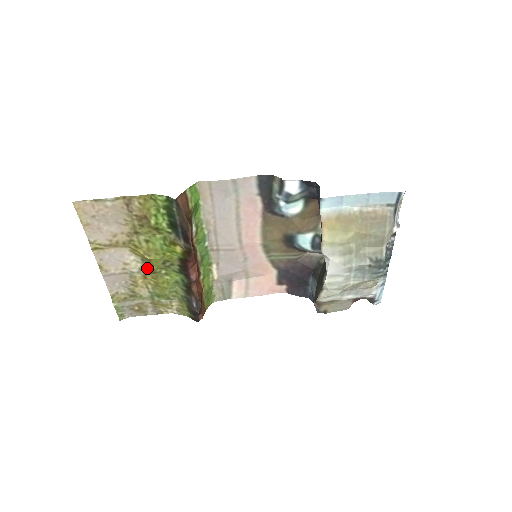
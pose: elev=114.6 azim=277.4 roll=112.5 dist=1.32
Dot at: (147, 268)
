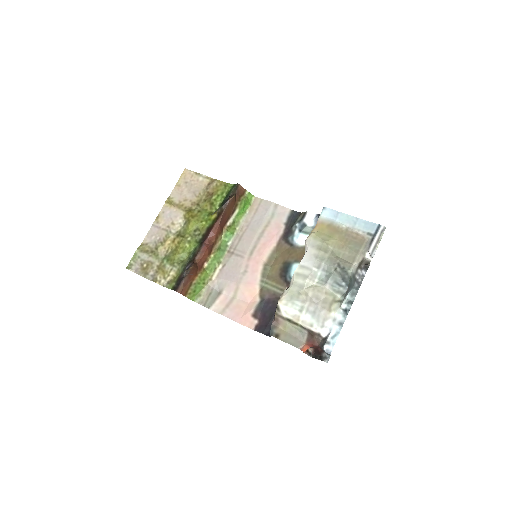
Dot at: (182, 232)
